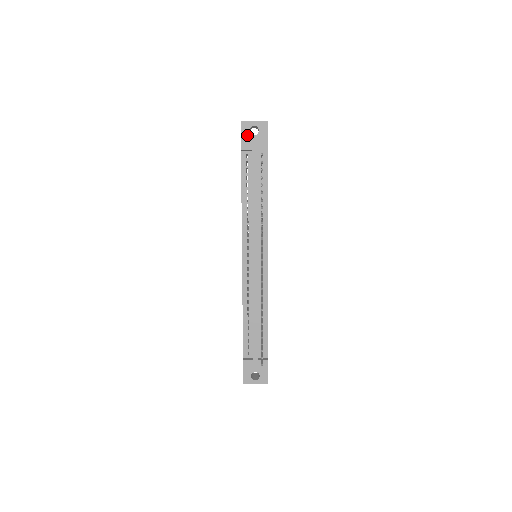
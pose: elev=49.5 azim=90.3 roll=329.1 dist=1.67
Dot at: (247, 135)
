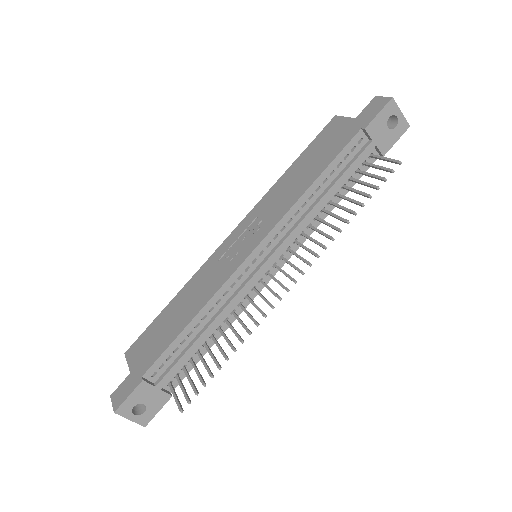
Dot at: (384, 119)
